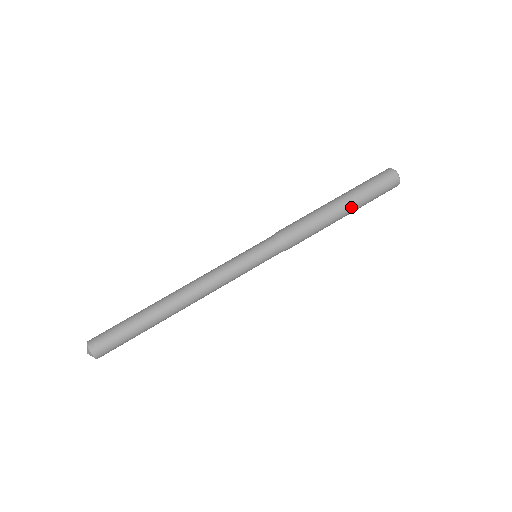
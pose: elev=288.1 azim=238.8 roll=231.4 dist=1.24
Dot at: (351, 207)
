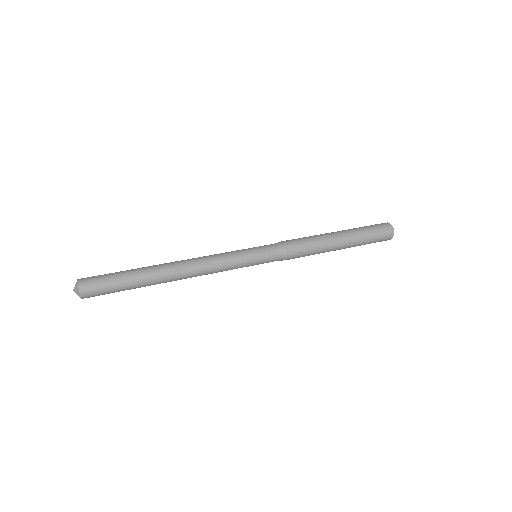
Dot at: (344, 231)
